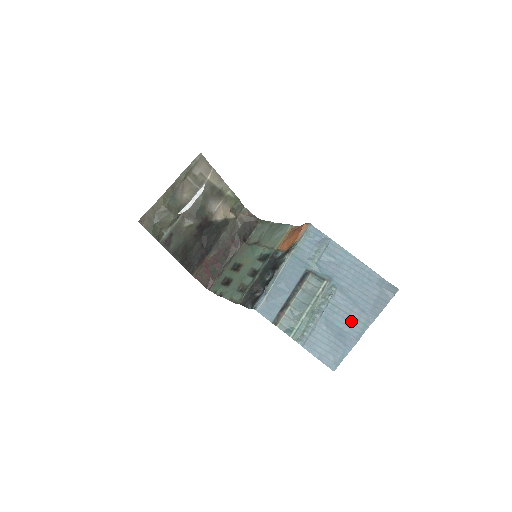
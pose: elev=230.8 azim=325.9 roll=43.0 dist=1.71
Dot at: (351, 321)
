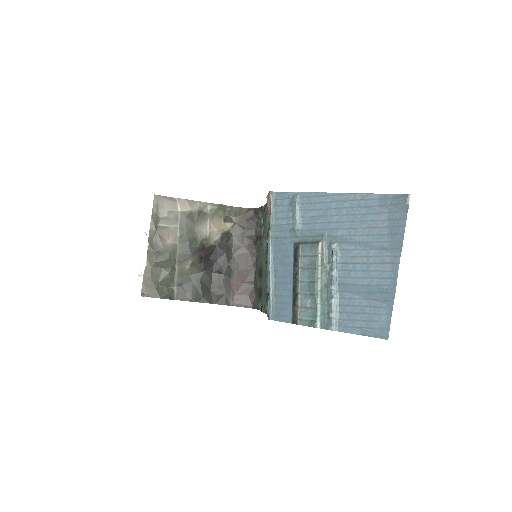
Dot at: (374, 269)
